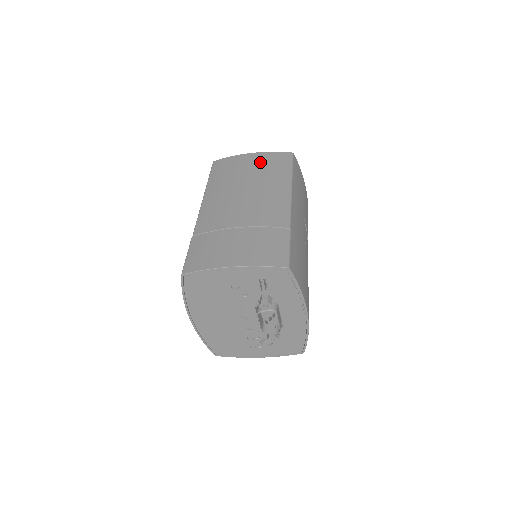
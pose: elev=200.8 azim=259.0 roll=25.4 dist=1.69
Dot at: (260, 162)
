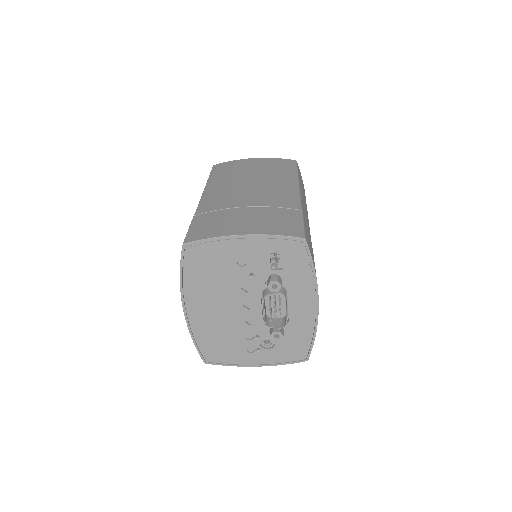
Dot at: (264, 164)
